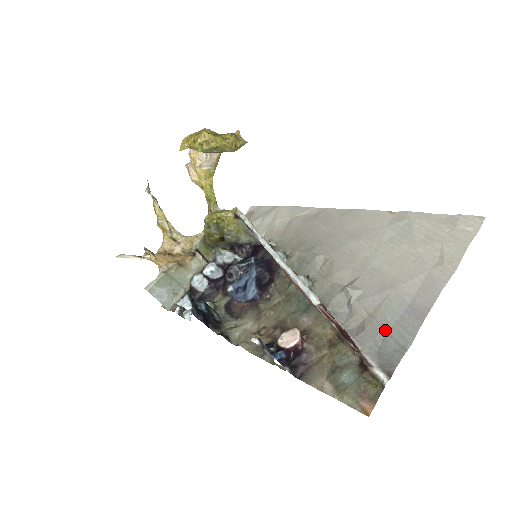
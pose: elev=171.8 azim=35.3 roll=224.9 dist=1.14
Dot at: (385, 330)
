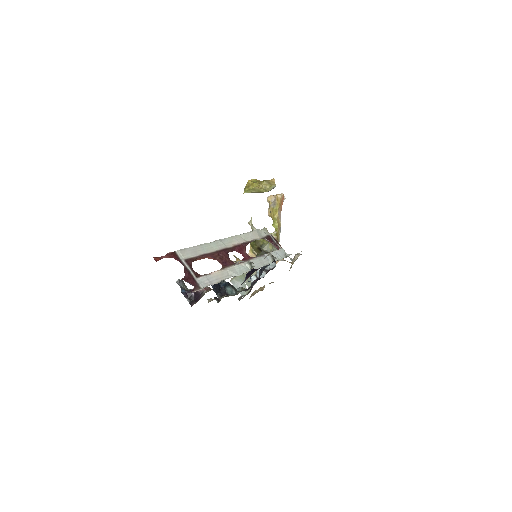
Dot at: occluded
